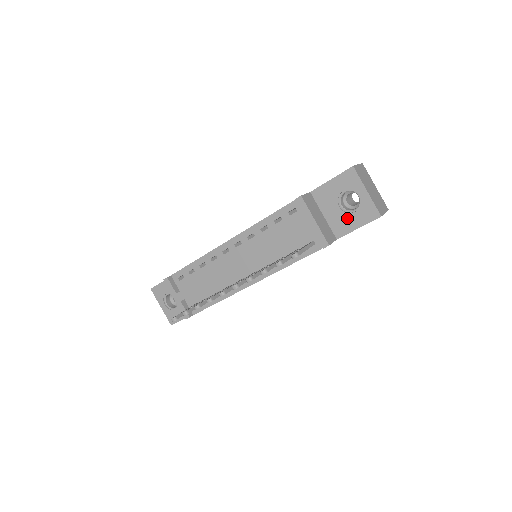
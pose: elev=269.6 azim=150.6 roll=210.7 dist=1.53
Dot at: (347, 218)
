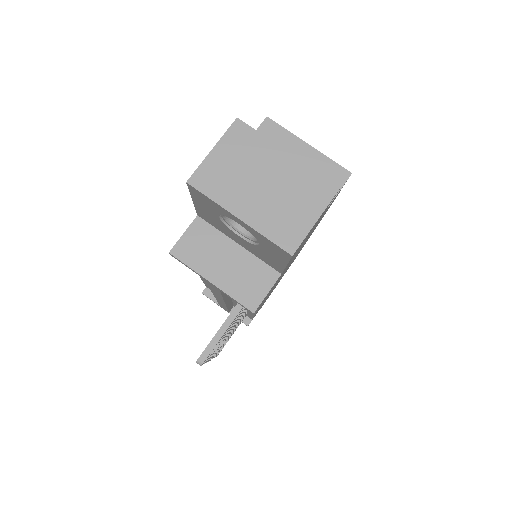
Dot at: (261, 251)
